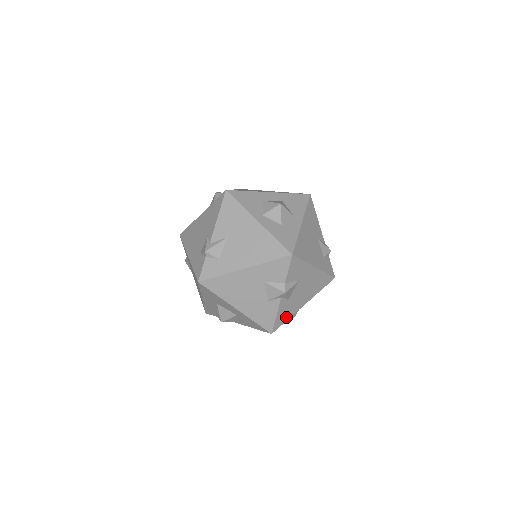
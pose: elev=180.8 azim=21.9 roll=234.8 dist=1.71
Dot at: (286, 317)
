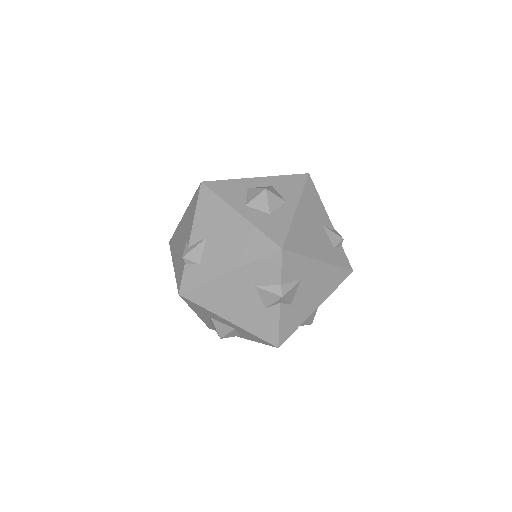
Dot at: (294, 326)
